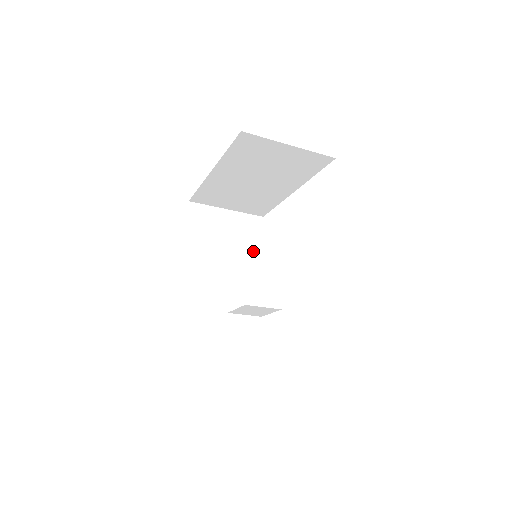
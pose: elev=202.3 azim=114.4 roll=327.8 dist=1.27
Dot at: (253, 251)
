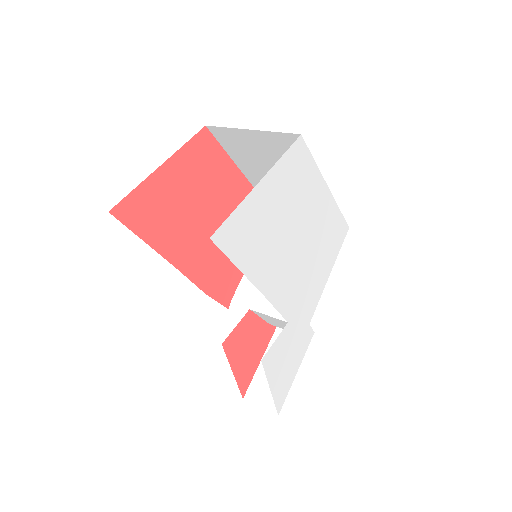
Dot at: occluded
